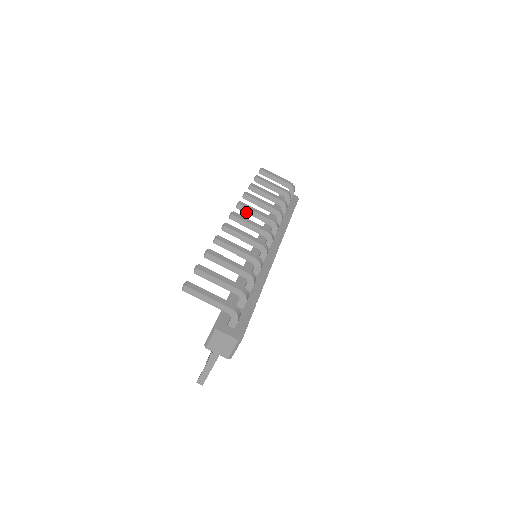
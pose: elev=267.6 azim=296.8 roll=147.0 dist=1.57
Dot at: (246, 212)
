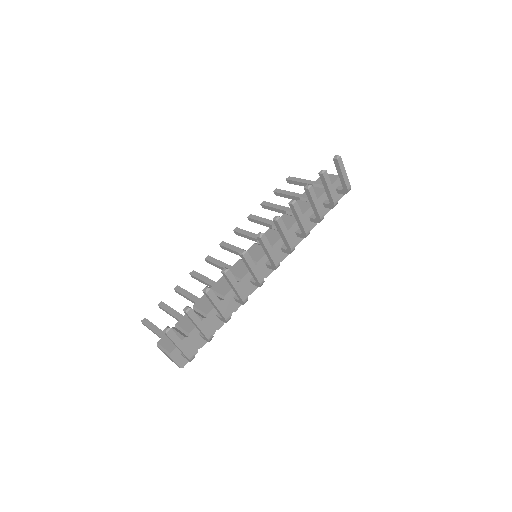
Dot at: (277, 228)
